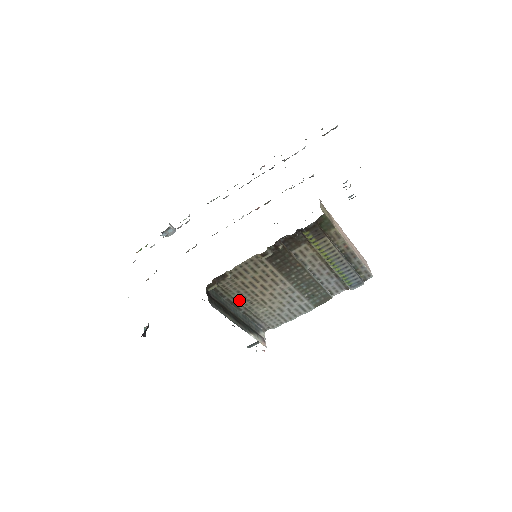
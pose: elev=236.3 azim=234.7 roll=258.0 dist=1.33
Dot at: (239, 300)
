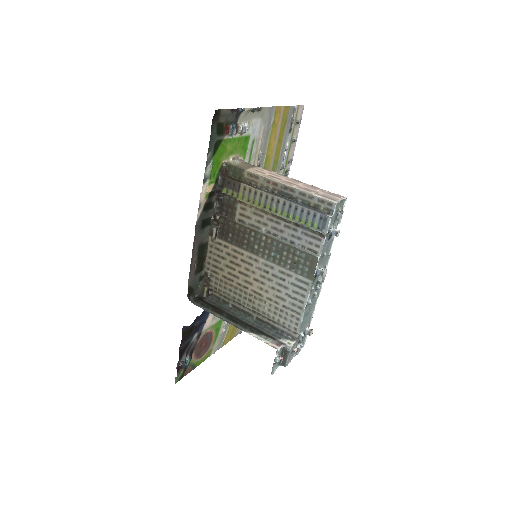
Dot at: (239, 301)
